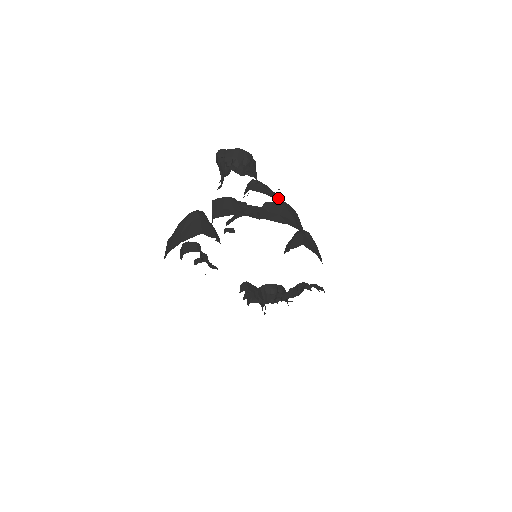
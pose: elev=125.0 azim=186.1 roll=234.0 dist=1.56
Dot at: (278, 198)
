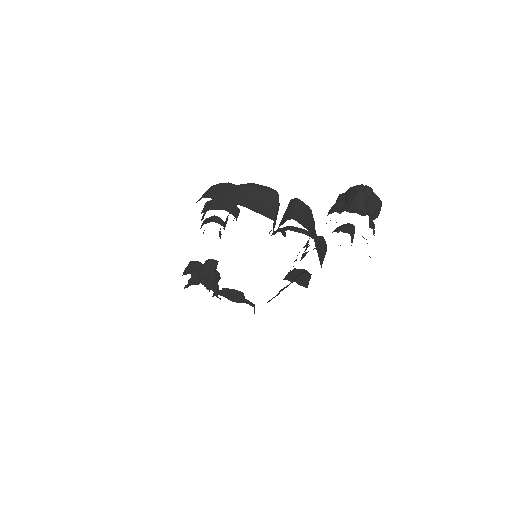
Dot at: occluded
